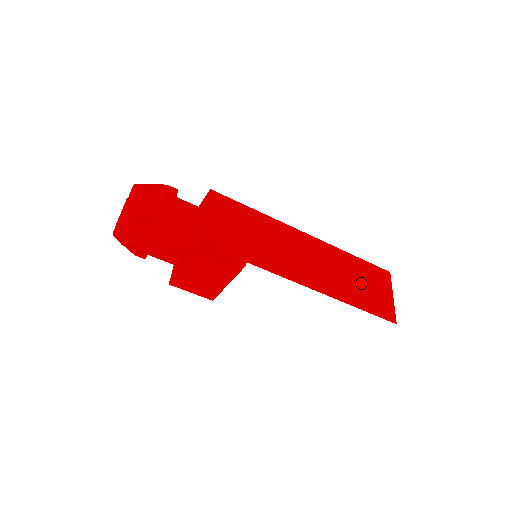
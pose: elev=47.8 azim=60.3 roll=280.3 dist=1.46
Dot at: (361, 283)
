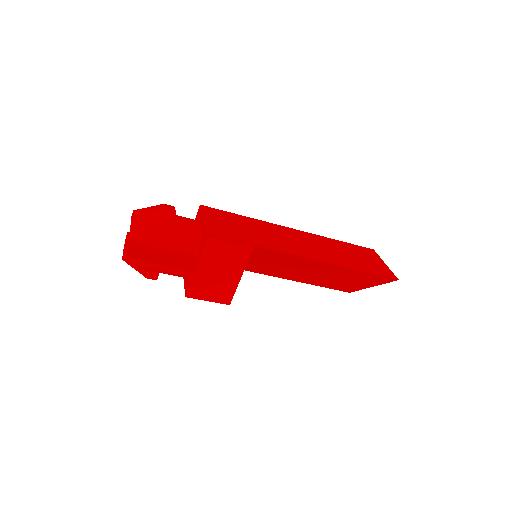
Dot at: (354, 256)
